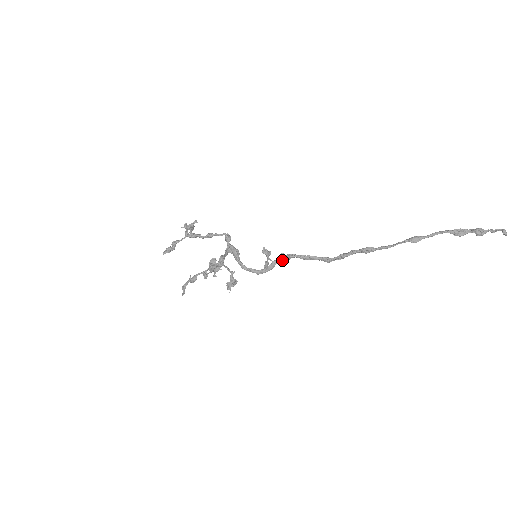
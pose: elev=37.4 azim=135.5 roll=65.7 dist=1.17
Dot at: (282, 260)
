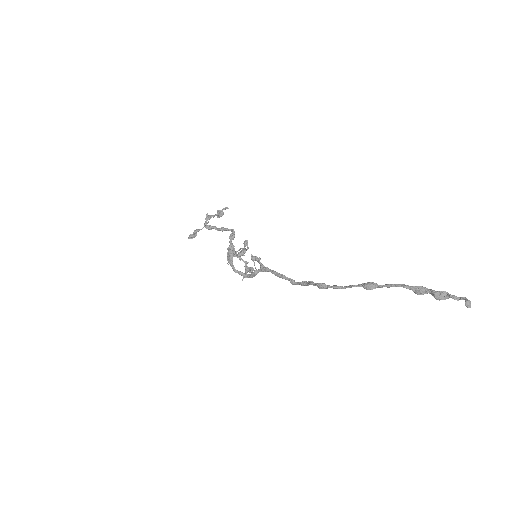
Dot at: (261, 271)
